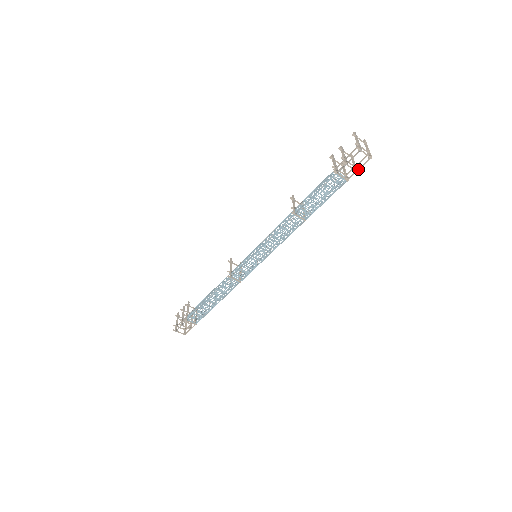
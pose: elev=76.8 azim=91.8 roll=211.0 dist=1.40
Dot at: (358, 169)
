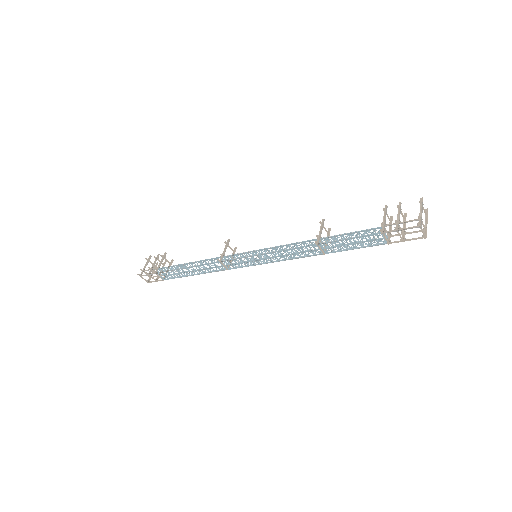
Dot at: (406, 240)
